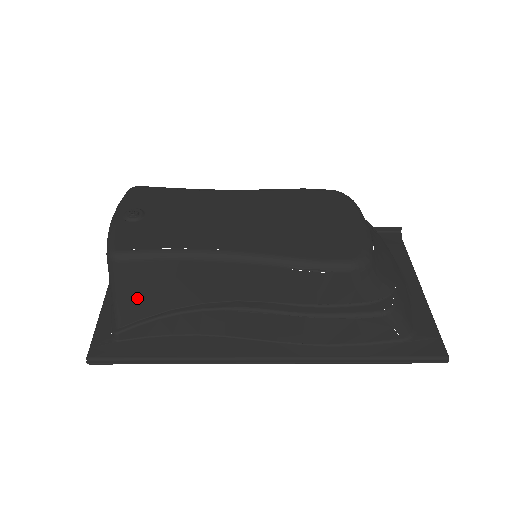
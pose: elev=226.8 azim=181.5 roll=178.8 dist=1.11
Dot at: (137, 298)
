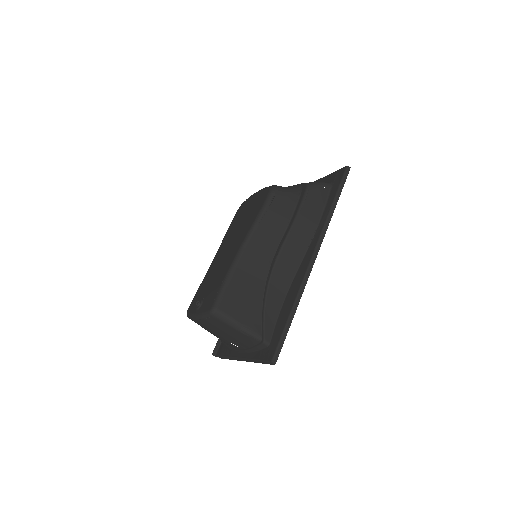
Dot at: (246, 315)
